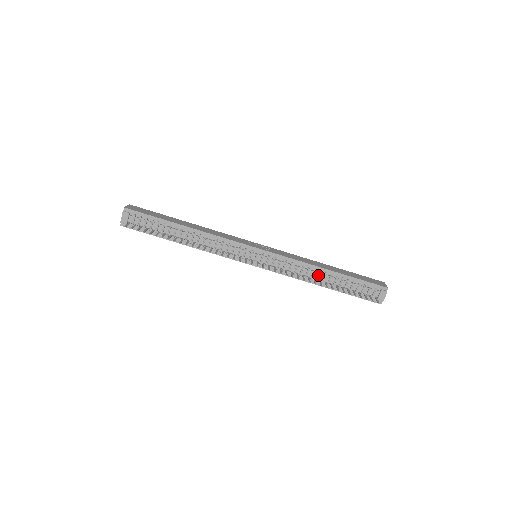
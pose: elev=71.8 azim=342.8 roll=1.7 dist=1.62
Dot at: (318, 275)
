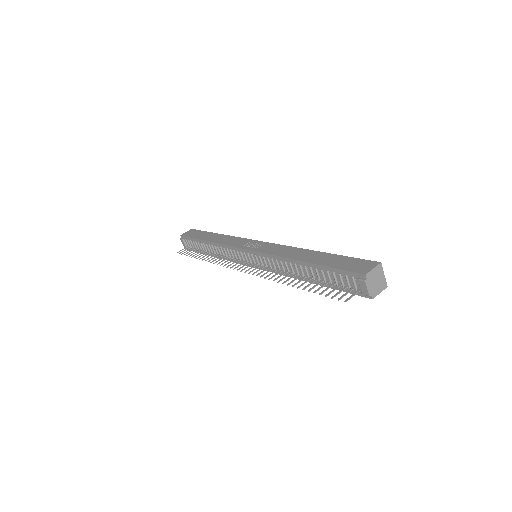
Dot at: (295, 269)
